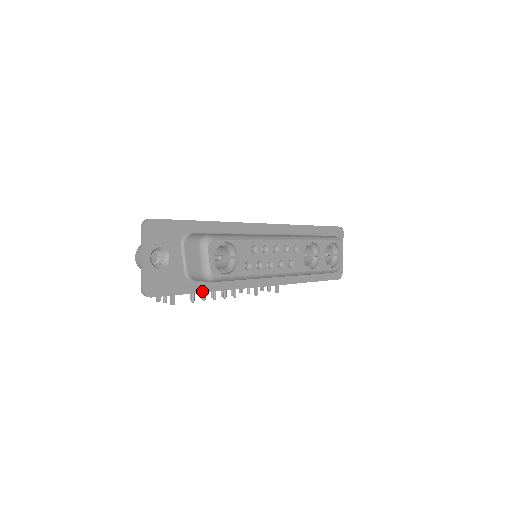
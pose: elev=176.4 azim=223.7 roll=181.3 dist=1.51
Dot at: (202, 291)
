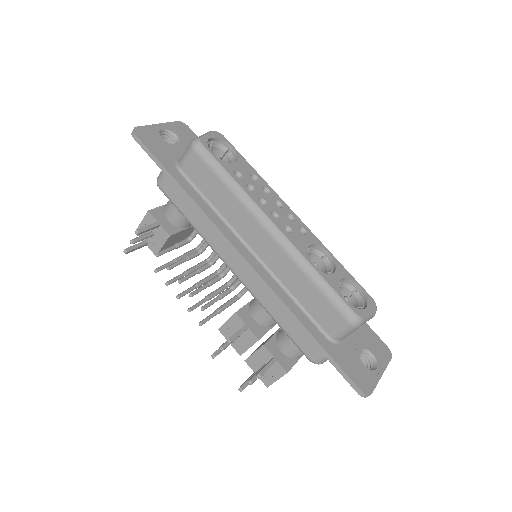
Dot at: (178, 182)
